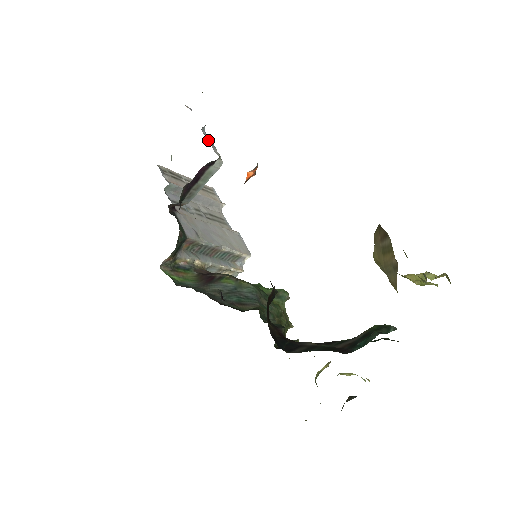
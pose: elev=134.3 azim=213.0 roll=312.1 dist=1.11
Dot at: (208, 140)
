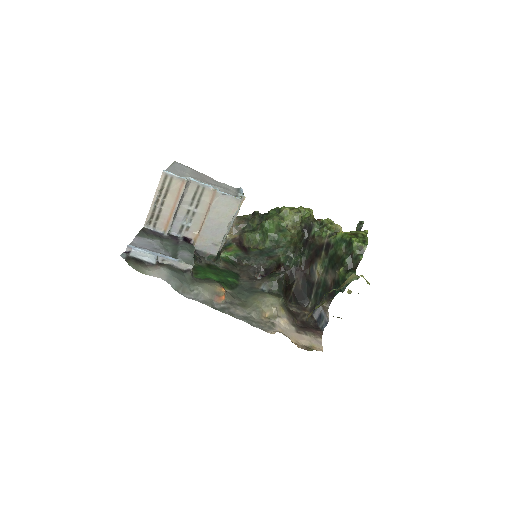
Dot at: (170, 263)
